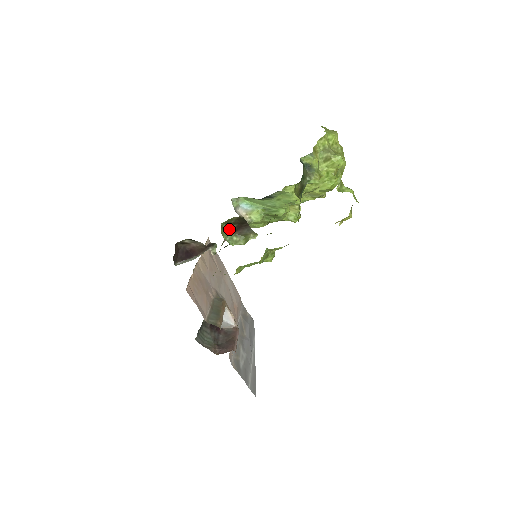
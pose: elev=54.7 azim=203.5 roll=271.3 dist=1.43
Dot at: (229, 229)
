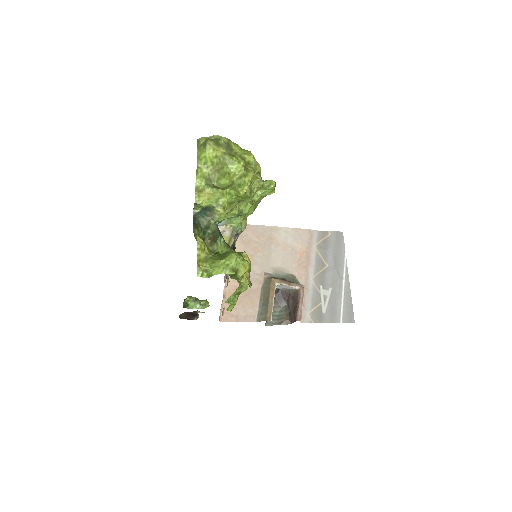
Dot at: (195, 297)
